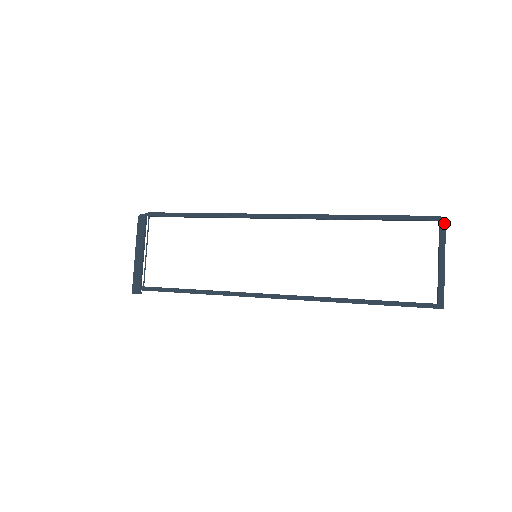
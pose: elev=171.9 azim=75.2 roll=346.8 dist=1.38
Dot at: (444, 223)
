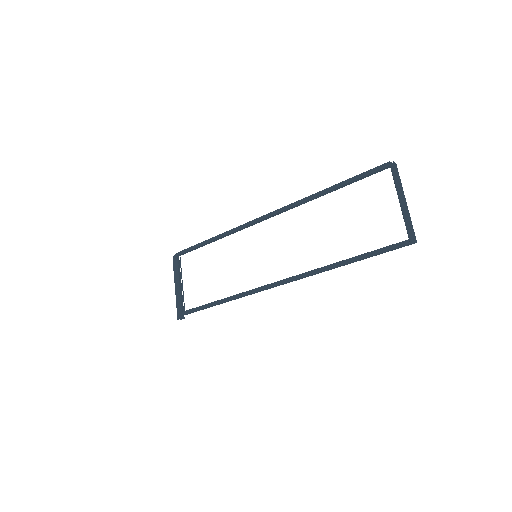
Dot at: (394, 166)
